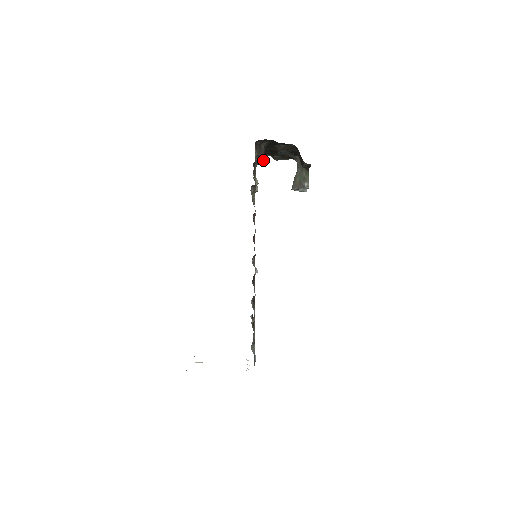
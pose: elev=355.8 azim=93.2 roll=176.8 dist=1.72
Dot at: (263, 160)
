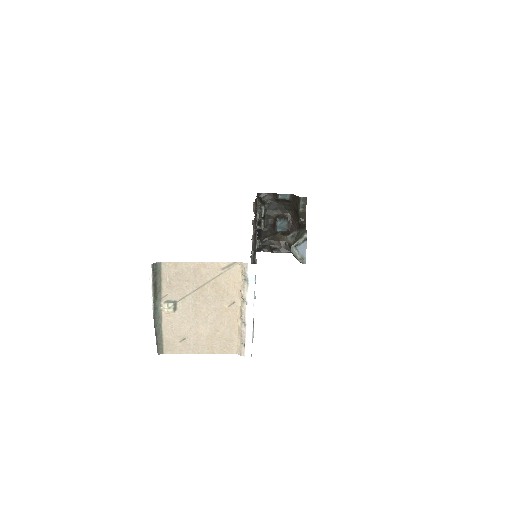
Dot at: (264, 206)
